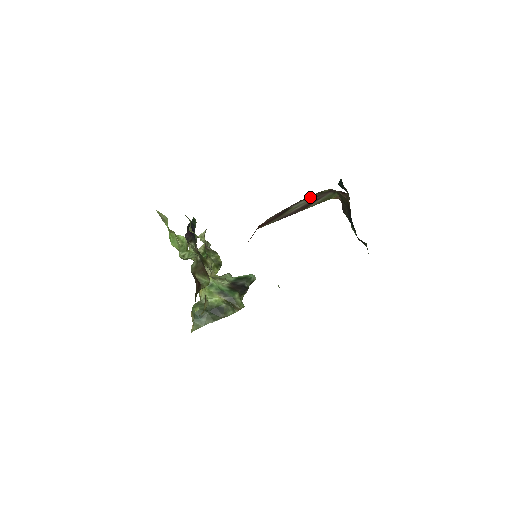
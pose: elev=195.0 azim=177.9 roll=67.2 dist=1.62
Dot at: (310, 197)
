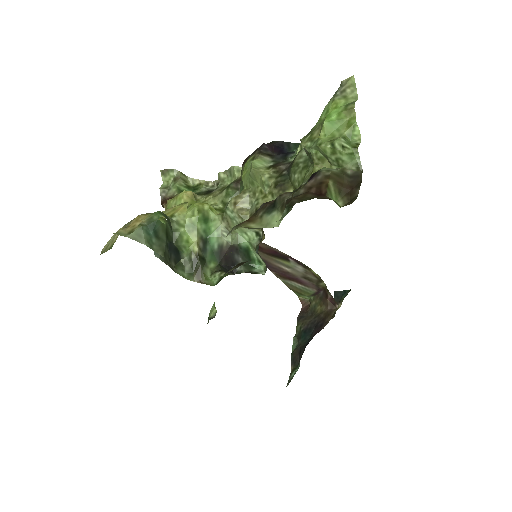
Dot at: (310, 273)
